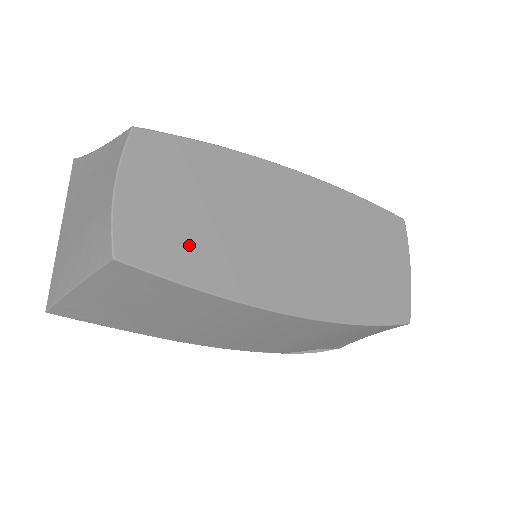
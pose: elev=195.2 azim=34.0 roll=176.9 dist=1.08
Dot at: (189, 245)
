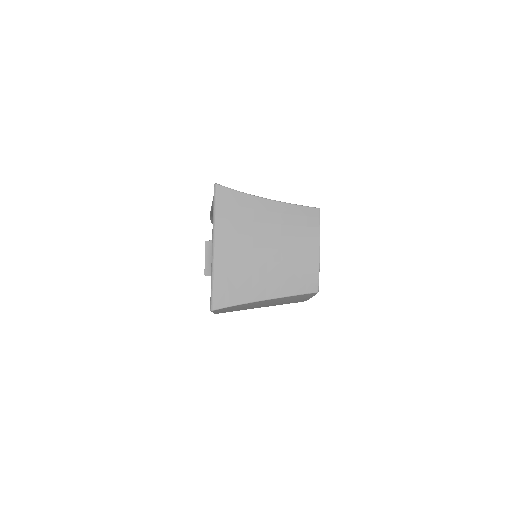
Dot at: occluded
